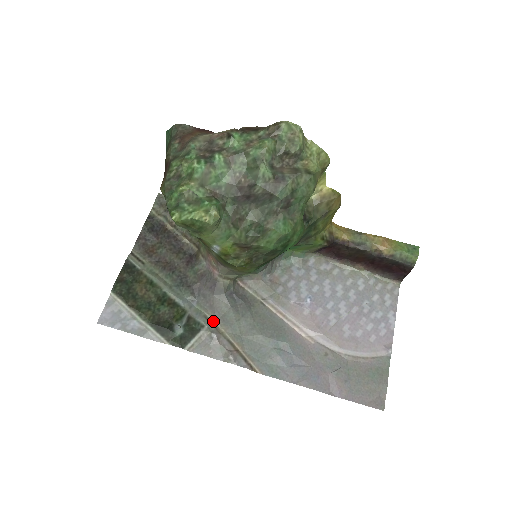
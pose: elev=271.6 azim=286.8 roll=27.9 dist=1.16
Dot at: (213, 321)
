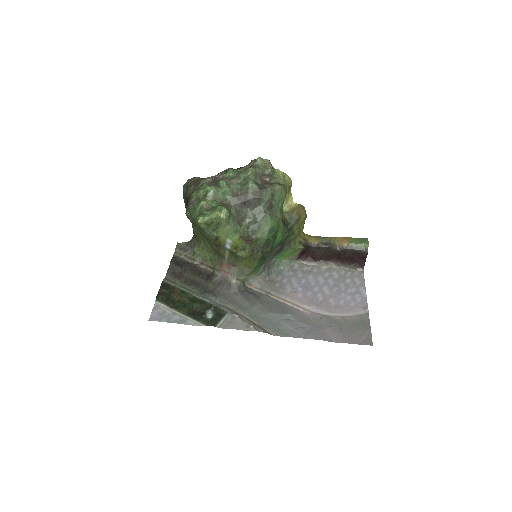
Dot at: (233, 310)
